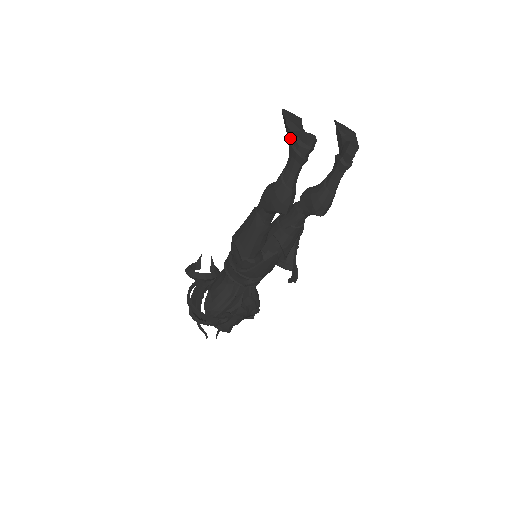
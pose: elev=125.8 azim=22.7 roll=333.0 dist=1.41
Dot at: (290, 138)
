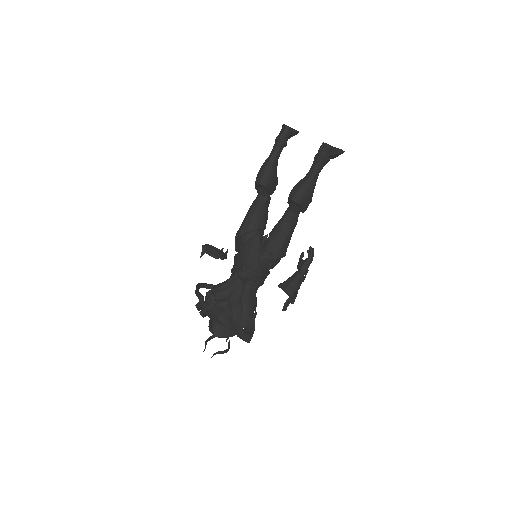
Dot at: occluded
